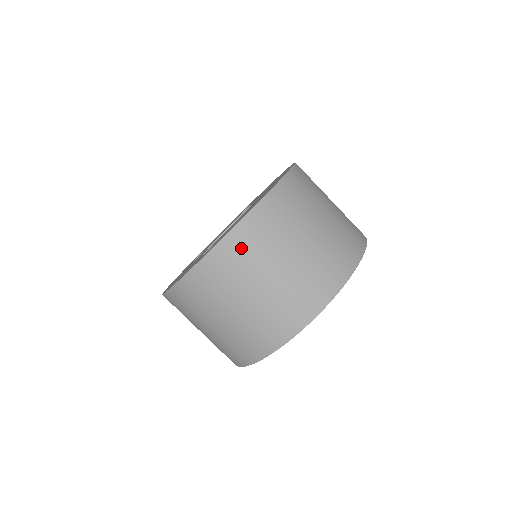
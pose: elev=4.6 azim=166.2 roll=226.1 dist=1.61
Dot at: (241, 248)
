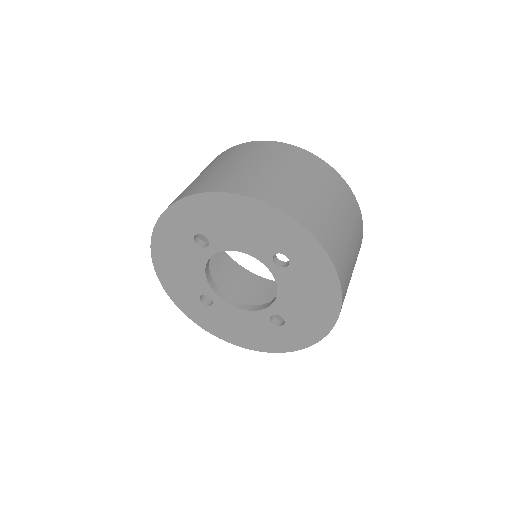
Dot at: occluded
